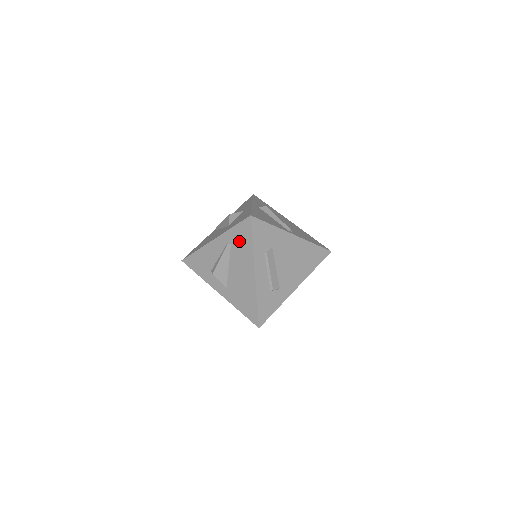
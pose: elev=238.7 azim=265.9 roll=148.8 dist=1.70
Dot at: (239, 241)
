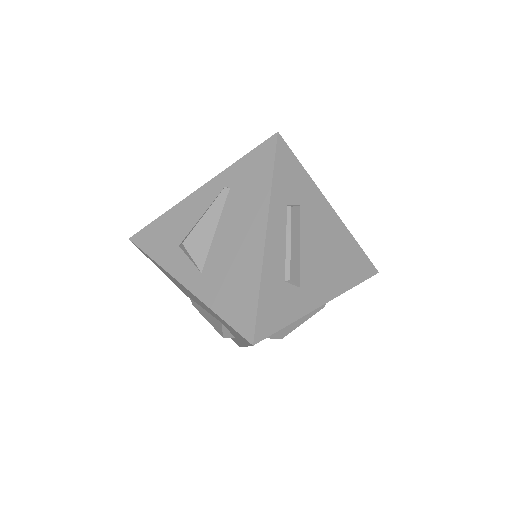
Dot at: (247, 179)
